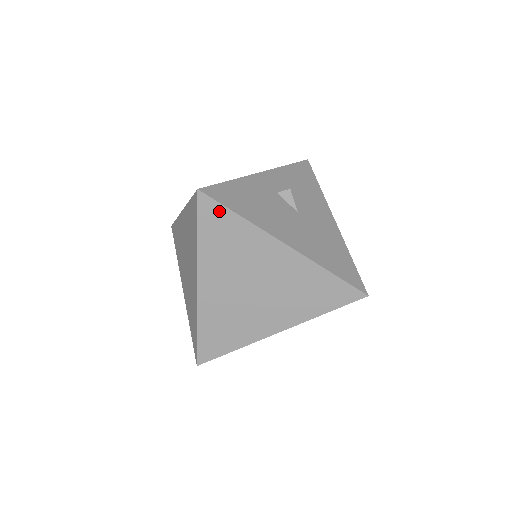
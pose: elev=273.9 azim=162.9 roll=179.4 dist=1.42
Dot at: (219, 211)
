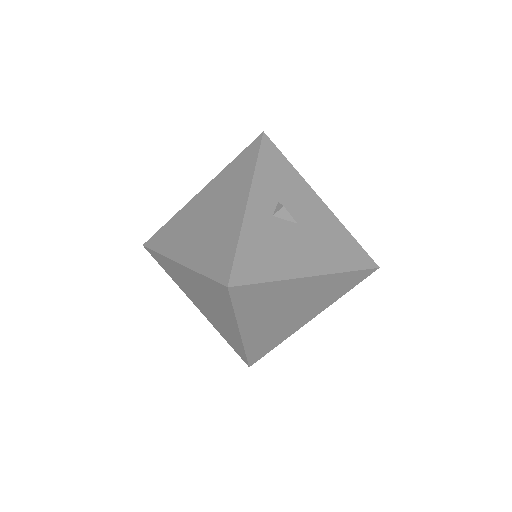
Dot at: (250, 289)
